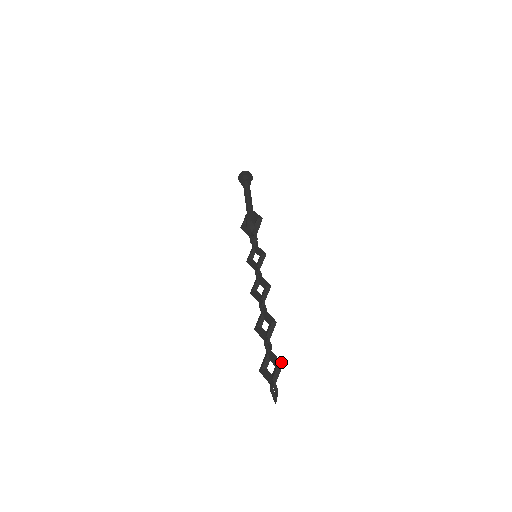
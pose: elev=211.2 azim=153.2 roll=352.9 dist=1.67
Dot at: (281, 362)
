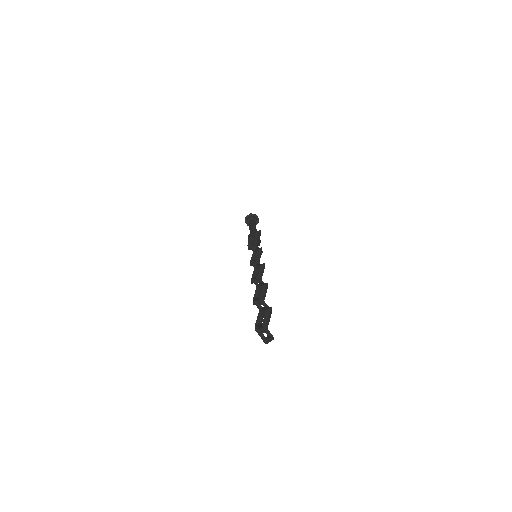
Dot at: (270, 307)
